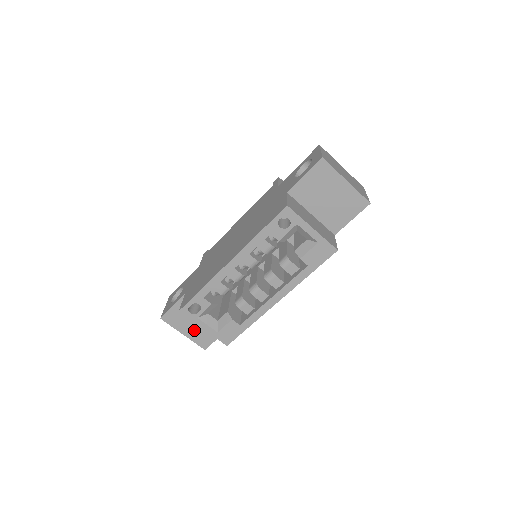
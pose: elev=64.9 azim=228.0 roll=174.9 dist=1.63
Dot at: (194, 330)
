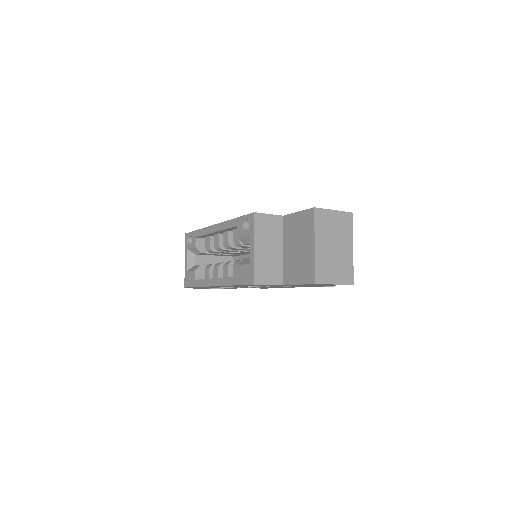
Dot at: occluded
